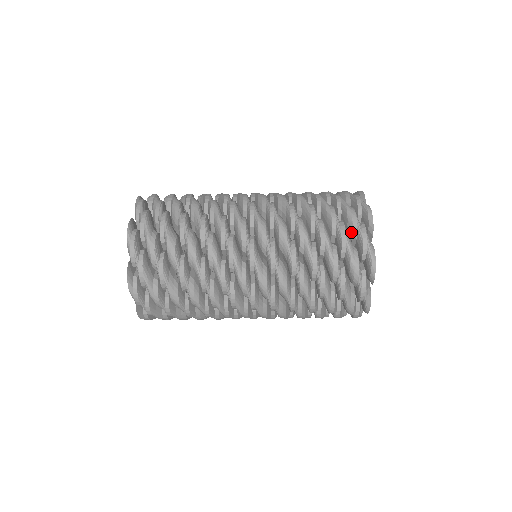
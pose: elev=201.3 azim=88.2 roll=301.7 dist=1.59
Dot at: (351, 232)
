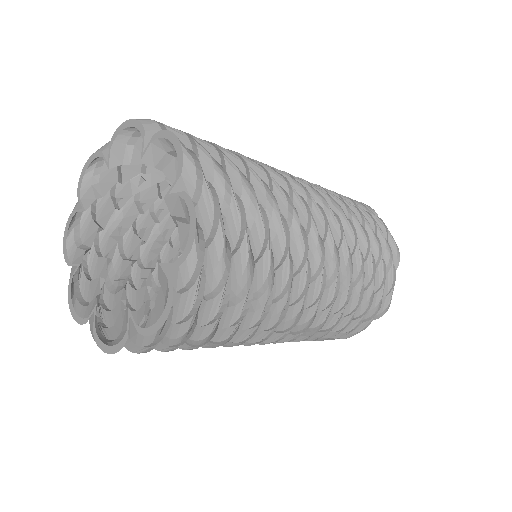
Dot at: occluded
